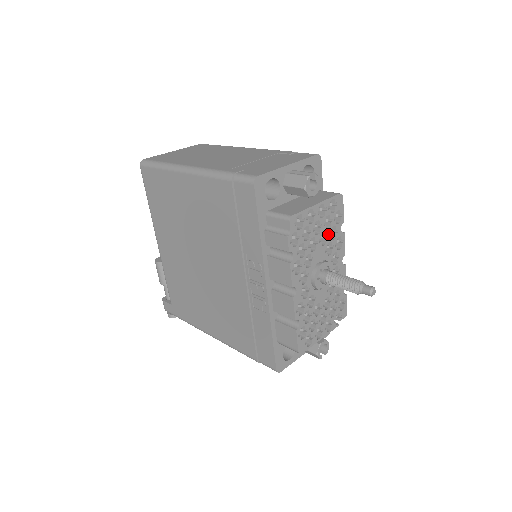
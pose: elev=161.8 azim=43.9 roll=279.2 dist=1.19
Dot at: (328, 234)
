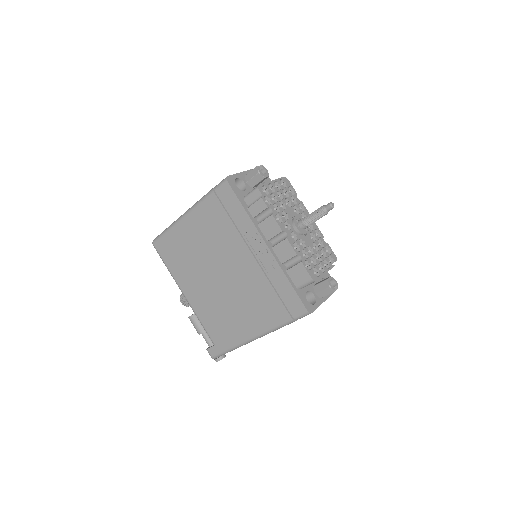
Dot at: (290, 200)
